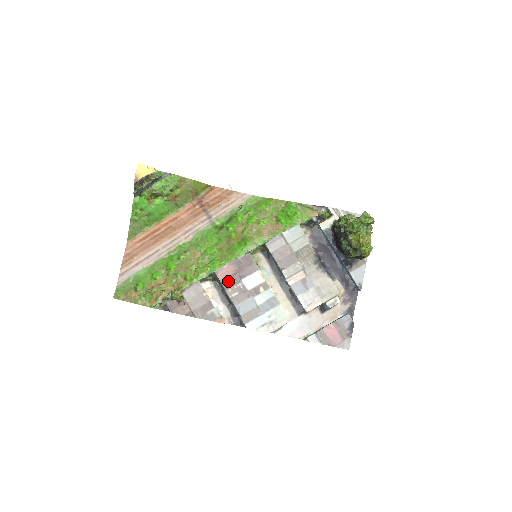
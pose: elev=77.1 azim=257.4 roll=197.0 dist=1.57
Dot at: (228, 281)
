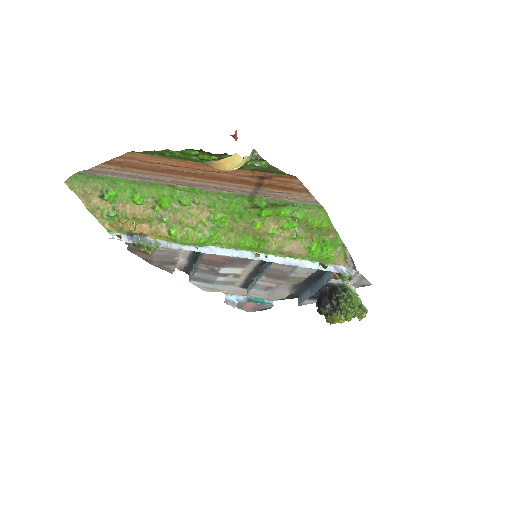
Dot at: (209, 262)
